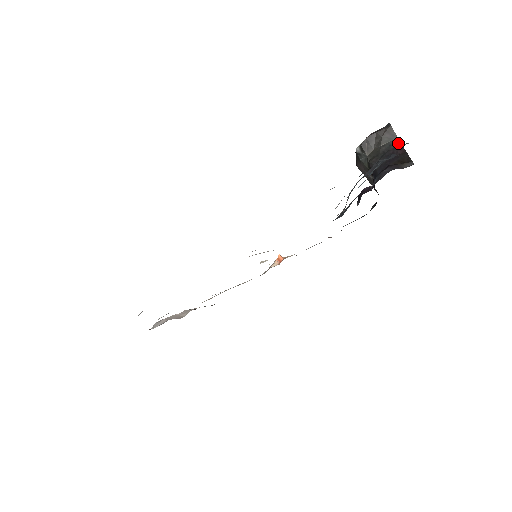
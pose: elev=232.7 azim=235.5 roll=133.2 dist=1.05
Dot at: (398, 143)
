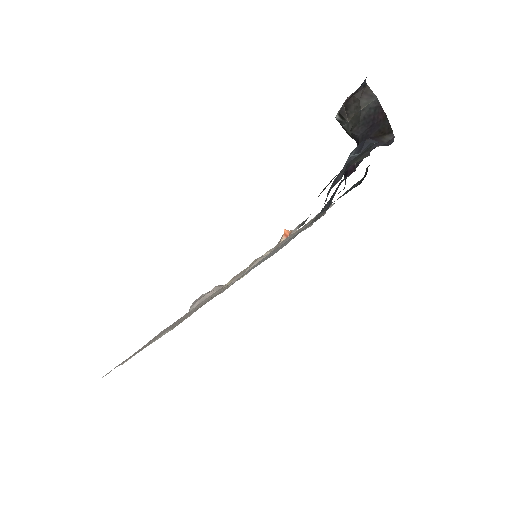
Dot at: (378, 105)
